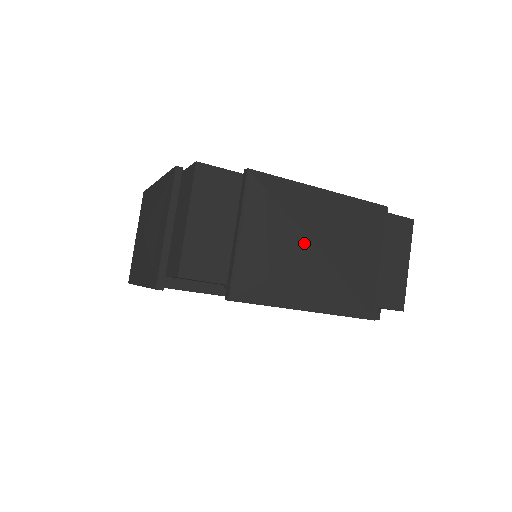
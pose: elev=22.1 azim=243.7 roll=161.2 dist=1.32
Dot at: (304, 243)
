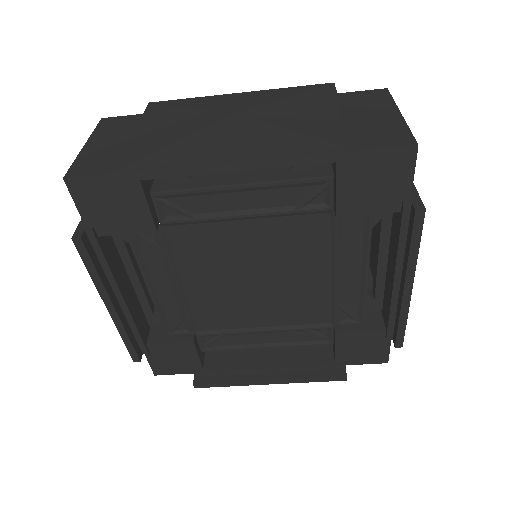
Dot at: (214, 116)
